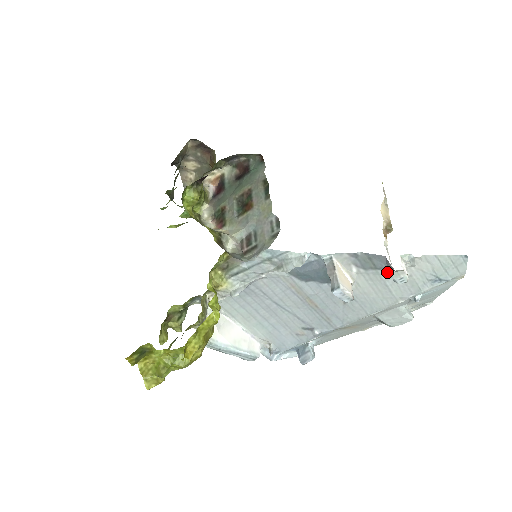
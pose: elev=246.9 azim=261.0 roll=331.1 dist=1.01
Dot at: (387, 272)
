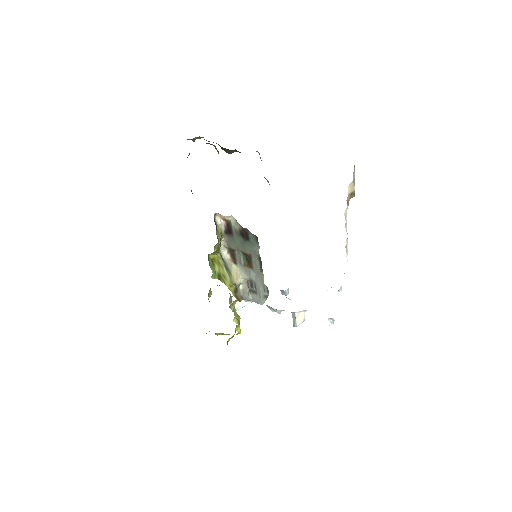
Dot at: occluded
